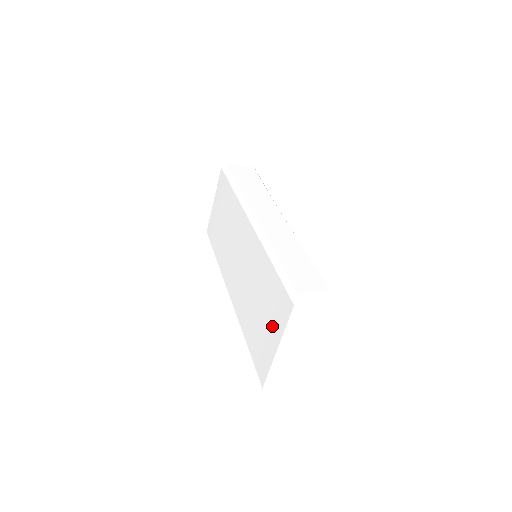
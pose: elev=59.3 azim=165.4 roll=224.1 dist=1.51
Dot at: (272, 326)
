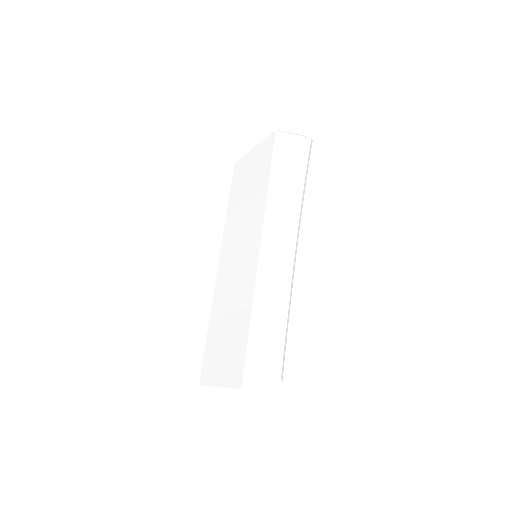
Dot at: (224, 366)
